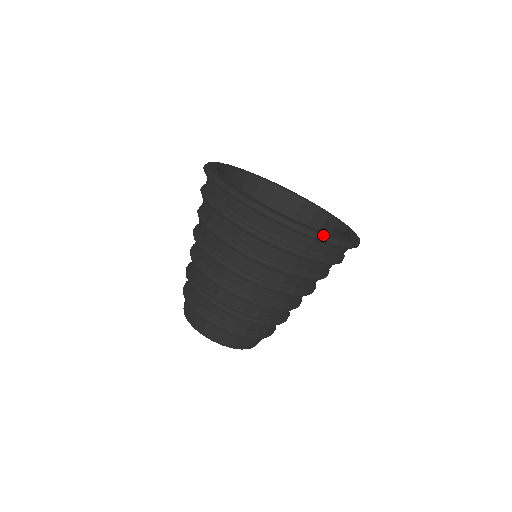
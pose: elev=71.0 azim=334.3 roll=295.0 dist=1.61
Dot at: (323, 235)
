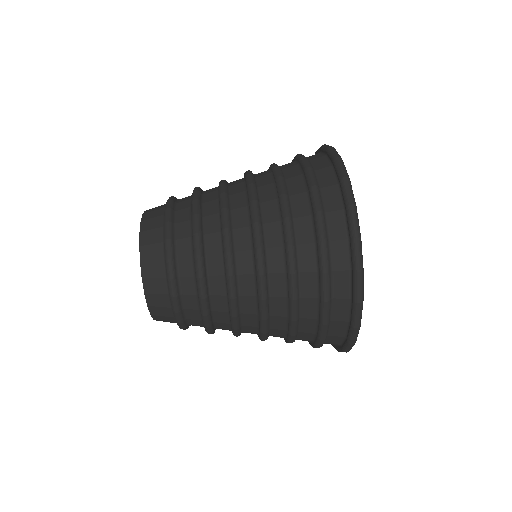
Dot at: (343, 162)
